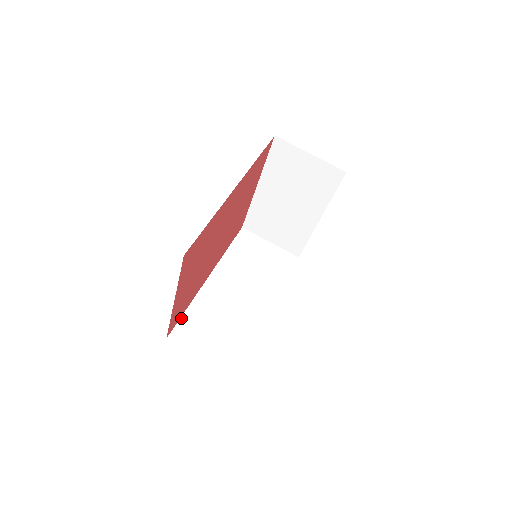
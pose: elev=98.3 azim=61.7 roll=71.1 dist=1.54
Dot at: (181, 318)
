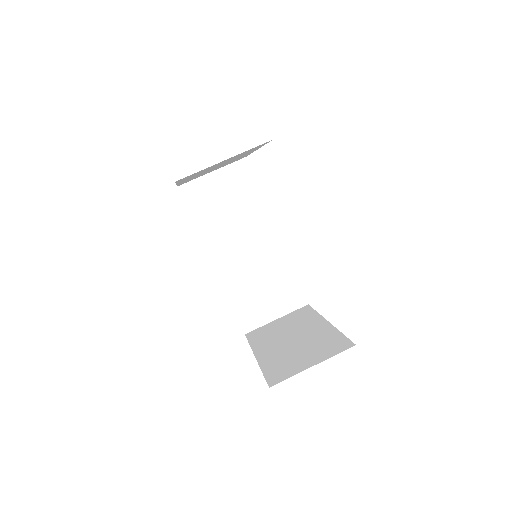
Dot at: (235, 313)
